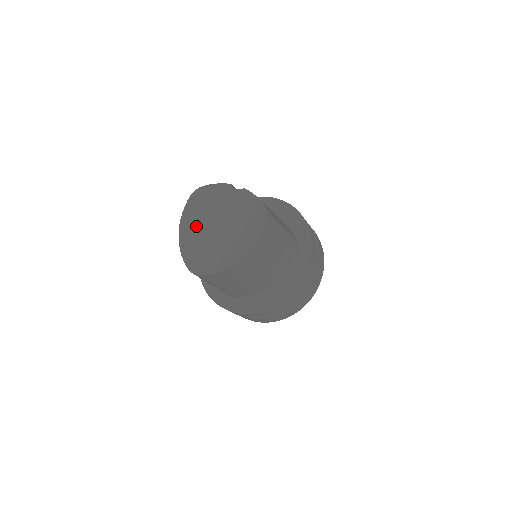
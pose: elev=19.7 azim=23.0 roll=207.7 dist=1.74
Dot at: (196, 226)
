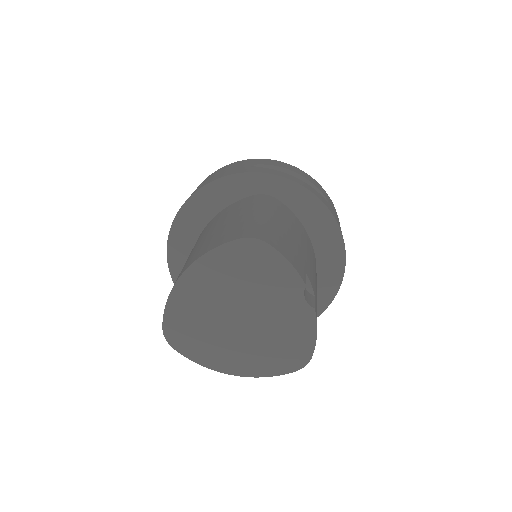
Dot at: (214, 289)
